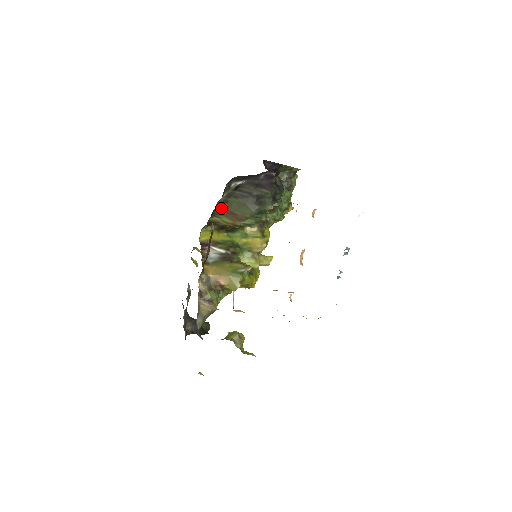
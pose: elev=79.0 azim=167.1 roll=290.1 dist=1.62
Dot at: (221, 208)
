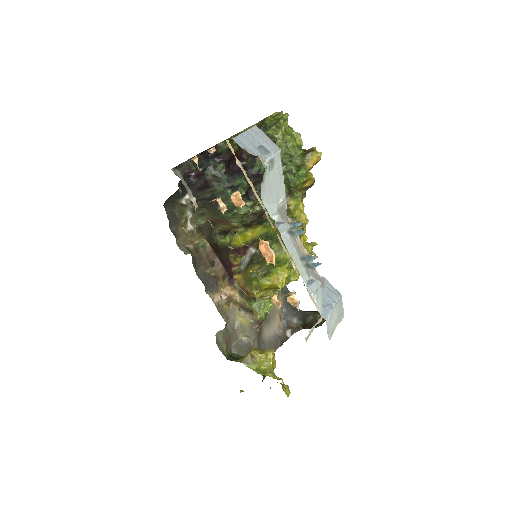
Dot at: (207, 220)
